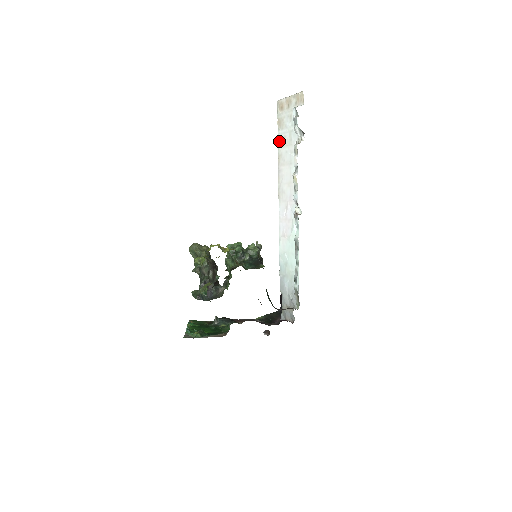
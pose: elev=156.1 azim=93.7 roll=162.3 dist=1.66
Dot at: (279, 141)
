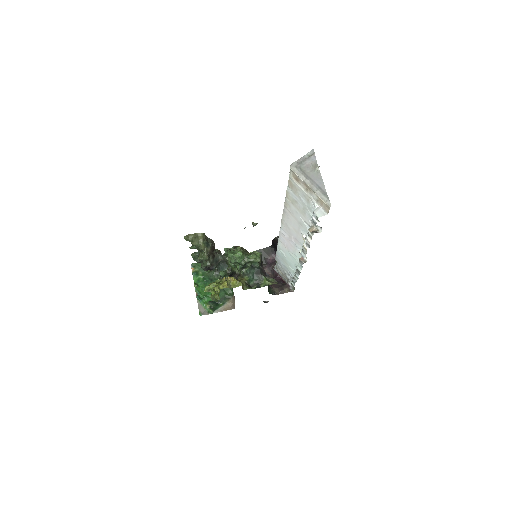
Dot at: (288, 196)
